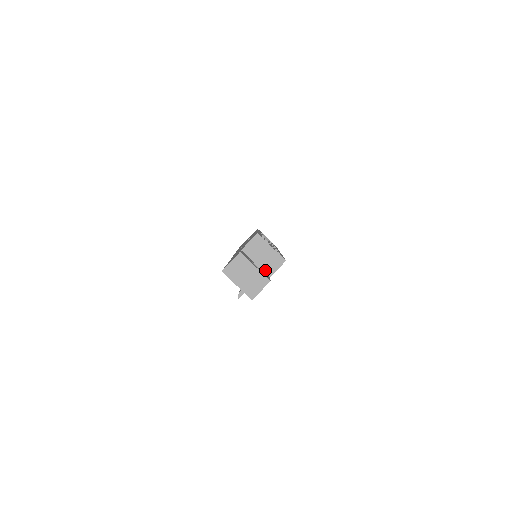
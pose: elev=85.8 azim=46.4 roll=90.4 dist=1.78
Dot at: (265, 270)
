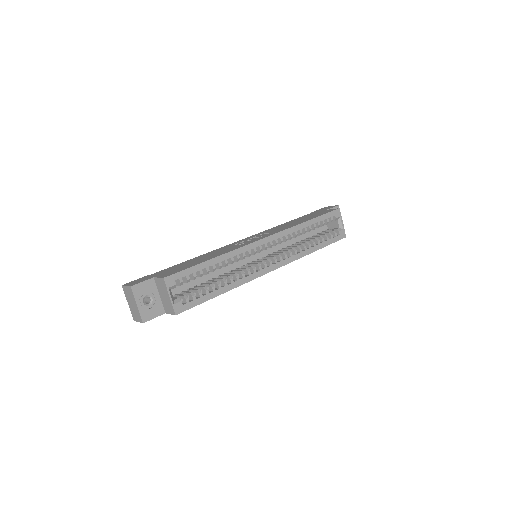
Dot at: (164, 306)
